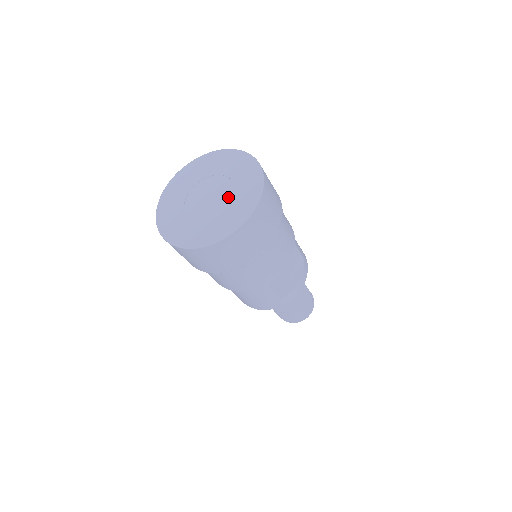
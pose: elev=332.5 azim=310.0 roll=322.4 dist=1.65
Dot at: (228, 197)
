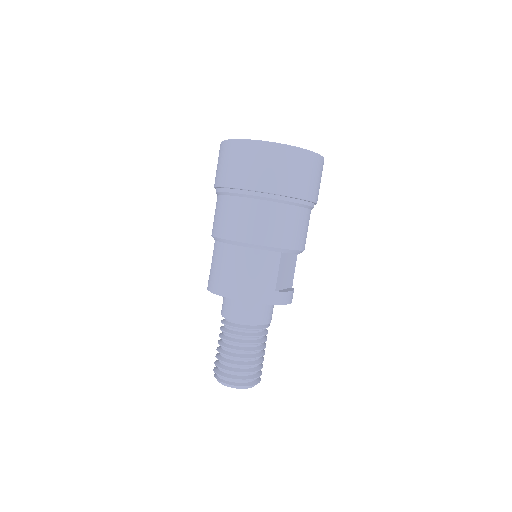
Dot at: occluded
